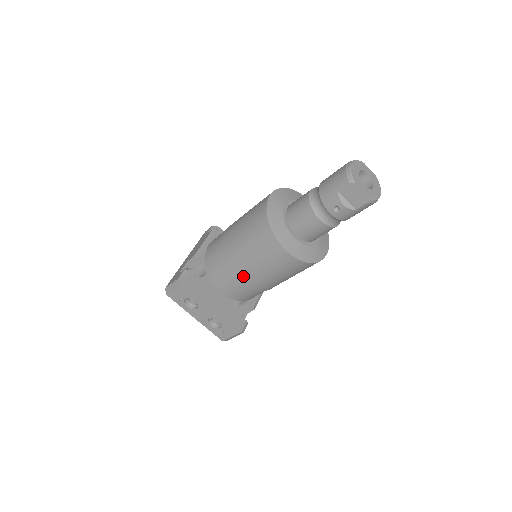
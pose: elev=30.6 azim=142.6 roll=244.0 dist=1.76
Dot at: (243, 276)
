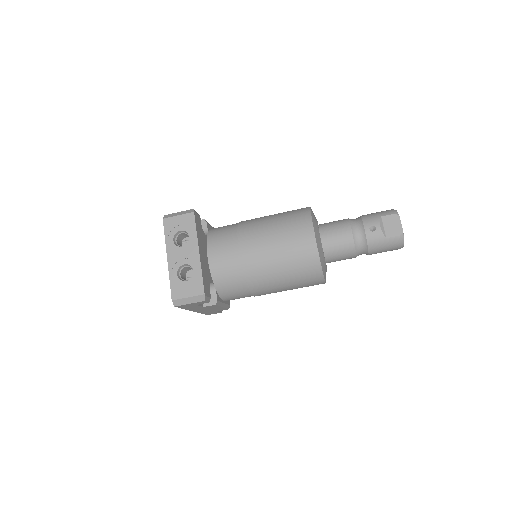
Dot at: (249, 246)
